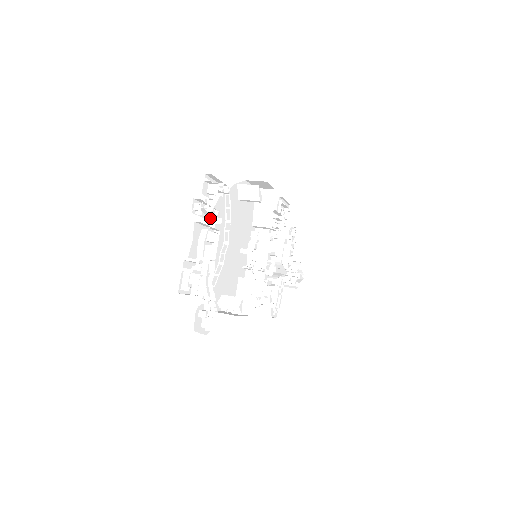
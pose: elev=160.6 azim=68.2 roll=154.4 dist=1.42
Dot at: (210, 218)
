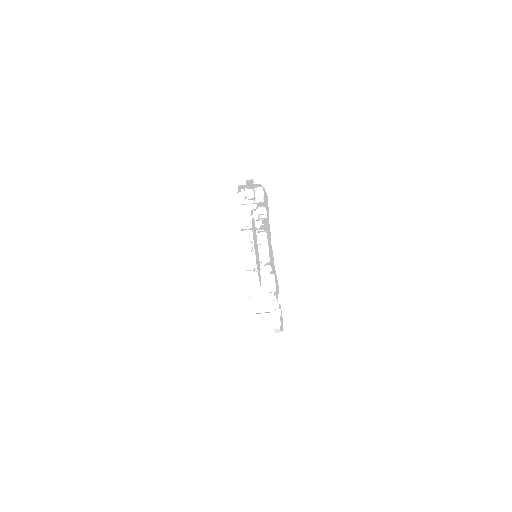
Dot at: occluded
